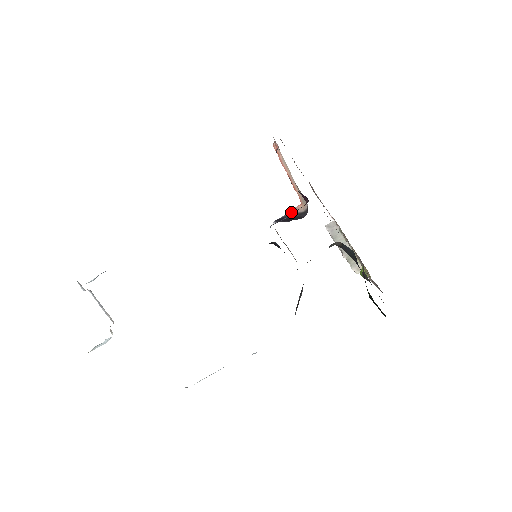
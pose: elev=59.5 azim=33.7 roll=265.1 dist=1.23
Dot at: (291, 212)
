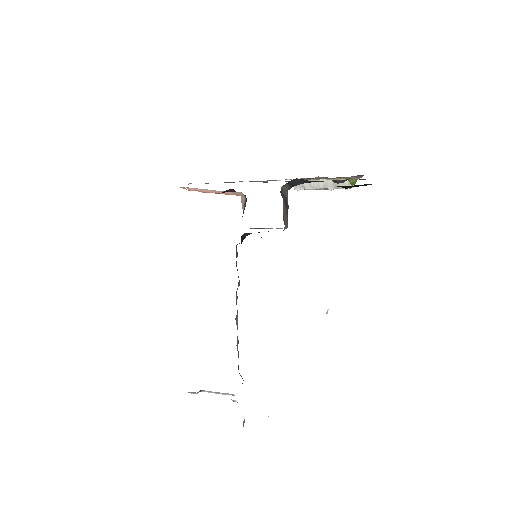
Dot at: (242, 208)
